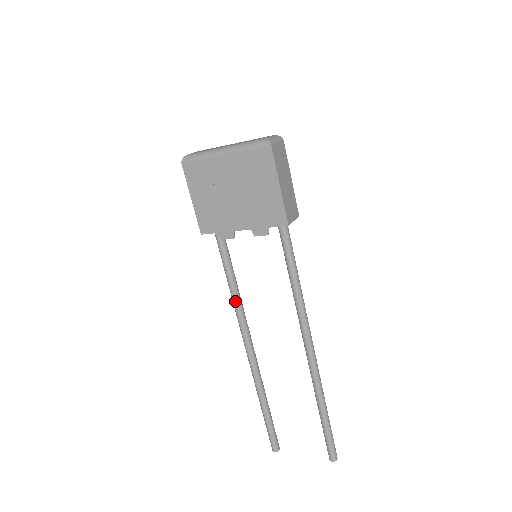
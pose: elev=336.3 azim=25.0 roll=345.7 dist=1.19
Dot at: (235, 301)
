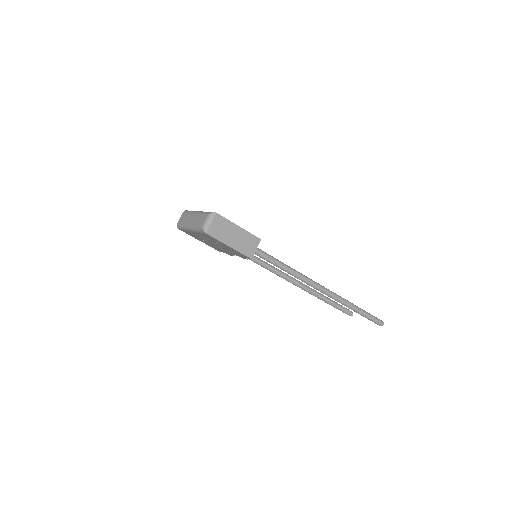
Dot at: occluded
